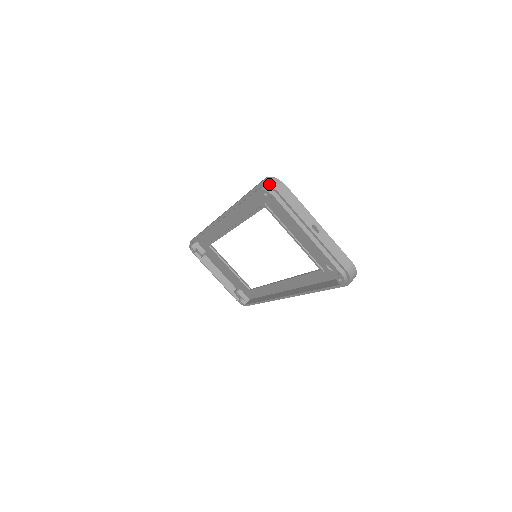
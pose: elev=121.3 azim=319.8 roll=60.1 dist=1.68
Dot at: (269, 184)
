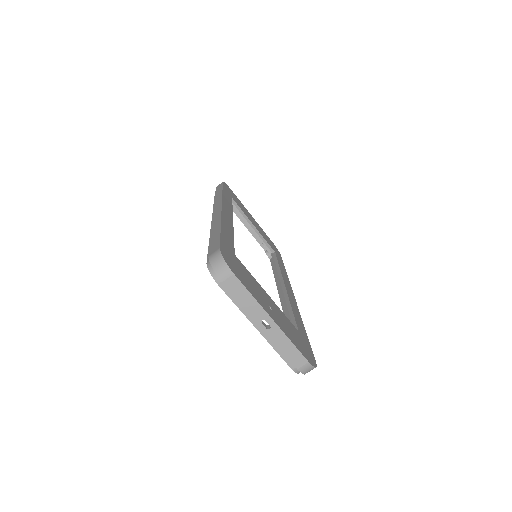
Dot at: (214, 268)
